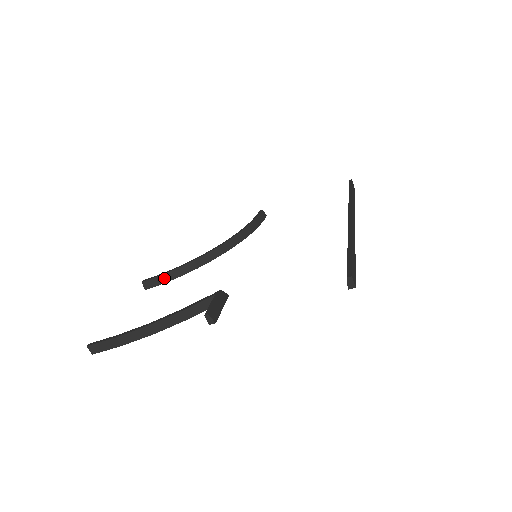
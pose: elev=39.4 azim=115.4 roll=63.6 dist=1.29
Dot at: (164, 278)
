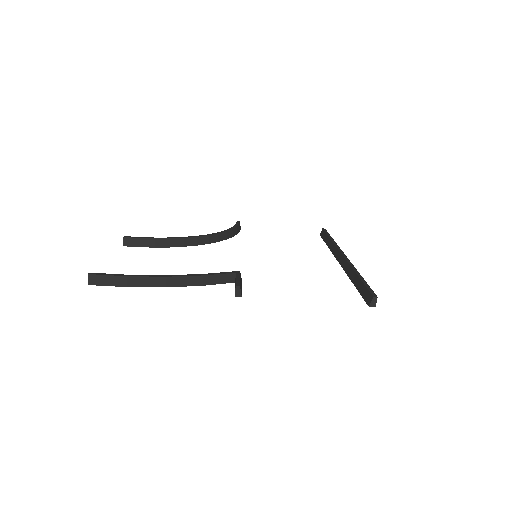
Dot at: (149, 242)
